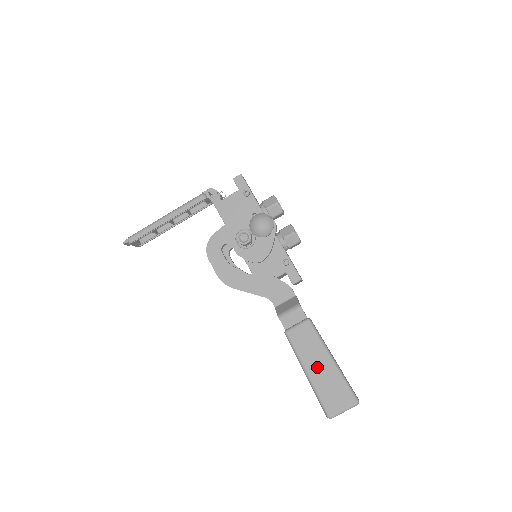
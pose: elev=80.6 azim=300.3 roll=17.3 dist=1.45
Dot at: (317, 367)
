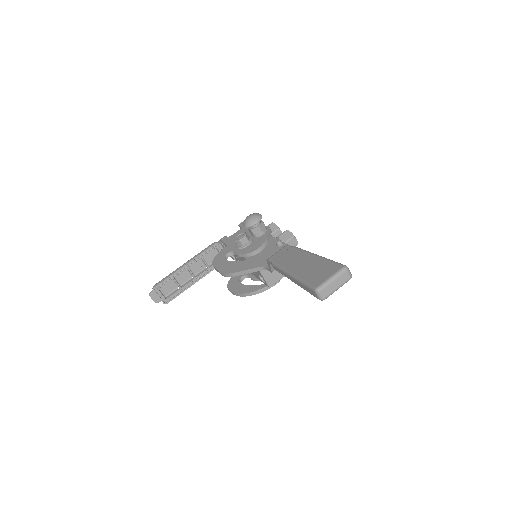
Dot at: (301, 265)
